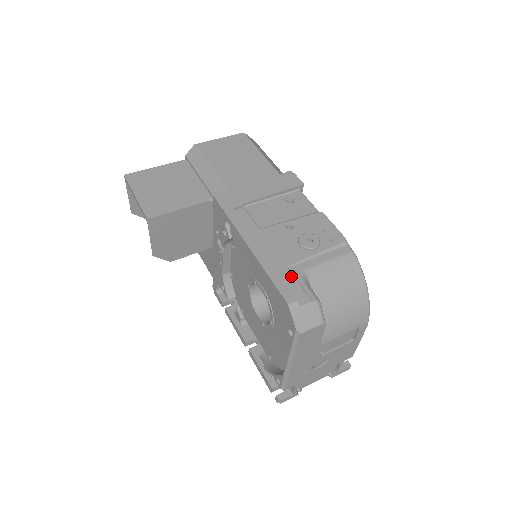
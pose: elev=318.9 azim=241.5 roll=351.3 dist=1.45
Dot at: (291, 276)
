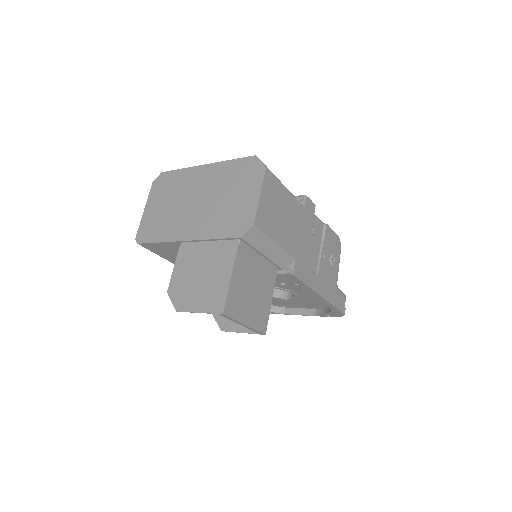
Dot at: (337, 294)
